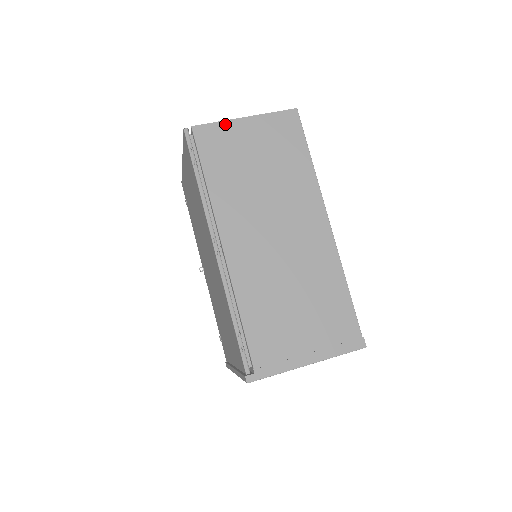
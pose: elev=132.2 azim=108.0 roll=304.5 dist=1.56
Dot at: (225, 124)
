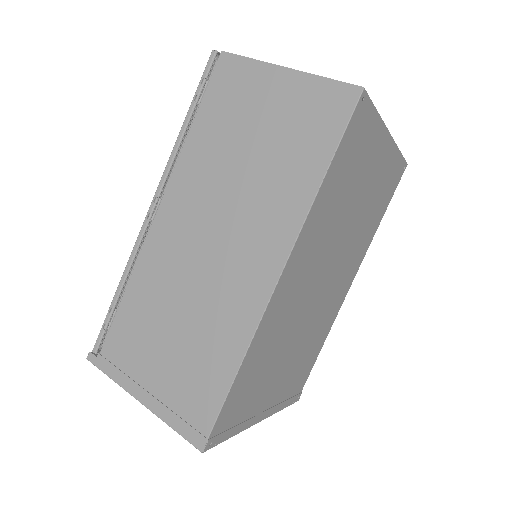
Dot at: (257, 65)
